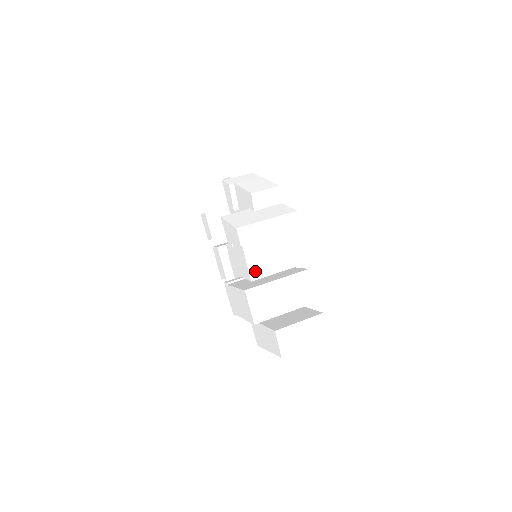
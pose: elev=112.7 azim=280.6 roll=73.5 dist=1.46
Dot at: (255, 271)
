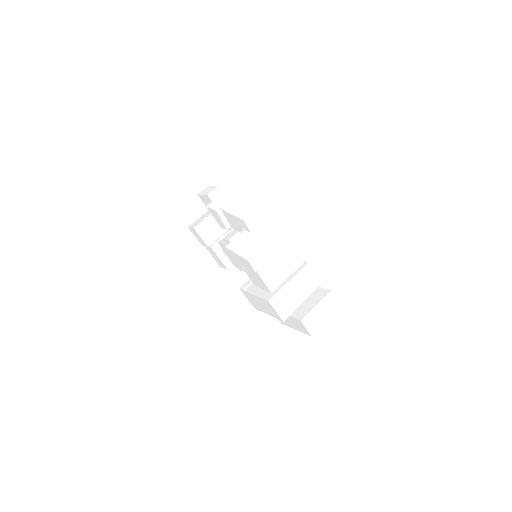
Dot at: (272, 284)
